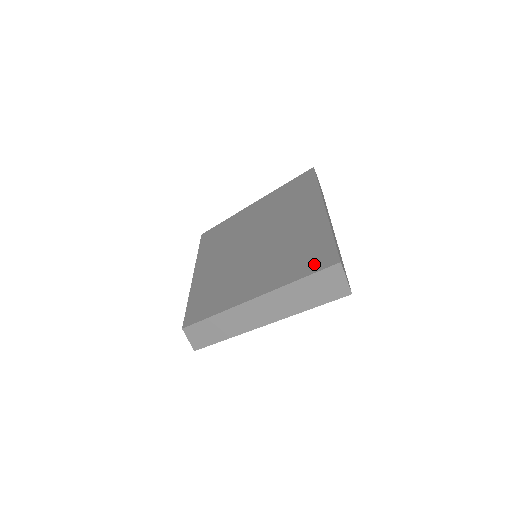
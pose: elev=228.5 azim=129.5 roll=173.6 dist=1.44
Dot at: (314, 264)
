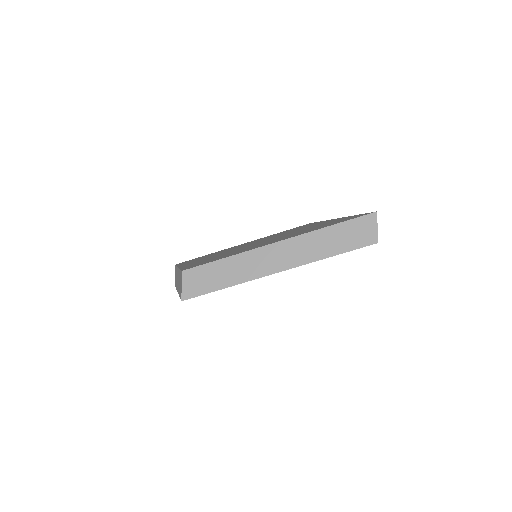
Dot at: (347, 219)
